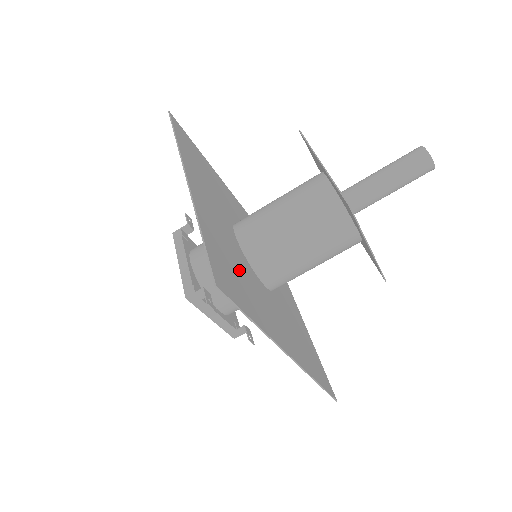
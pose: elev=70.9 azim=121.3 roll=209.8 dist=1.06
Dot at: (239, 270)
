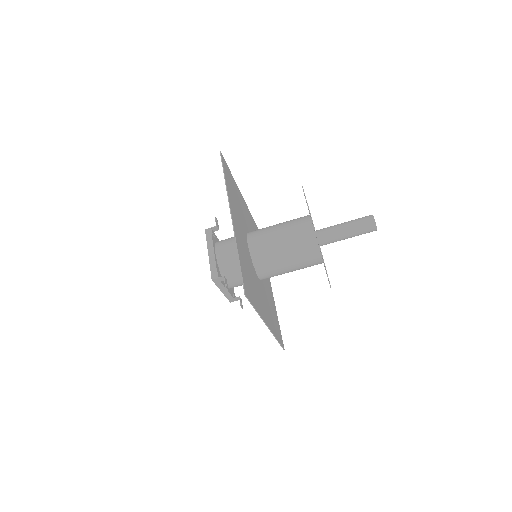
Dot at: (251, 275)
